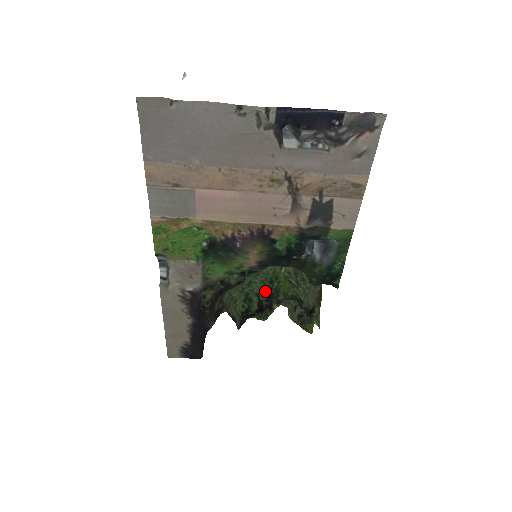
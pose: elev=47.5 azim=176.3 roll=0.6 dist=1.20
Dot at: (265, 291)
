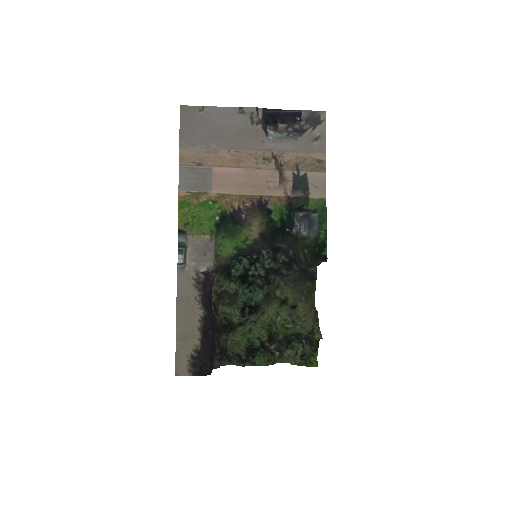
Dot at: (265, 332)
